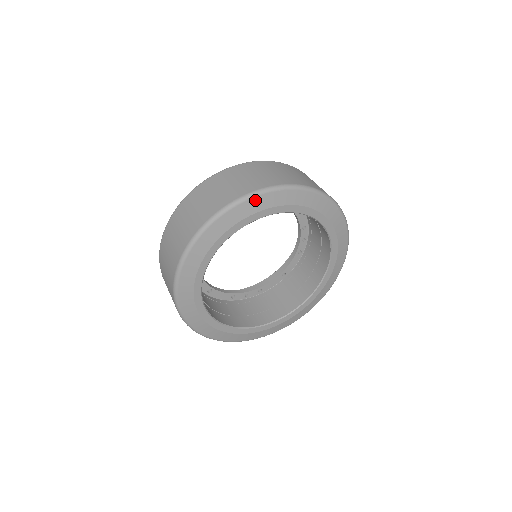
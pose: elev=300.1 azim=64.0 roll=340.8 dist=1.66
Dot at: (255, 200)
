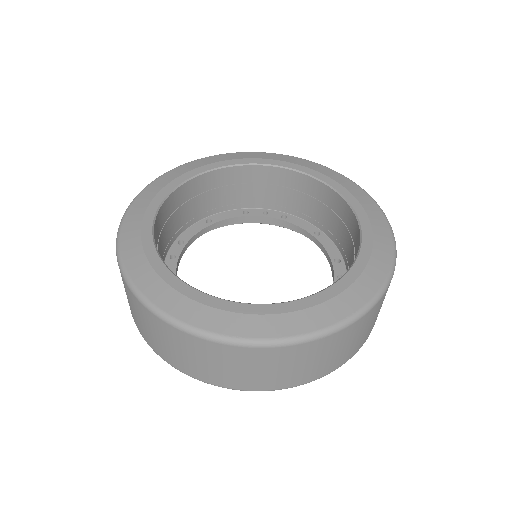
Dot at: (243, 154)
